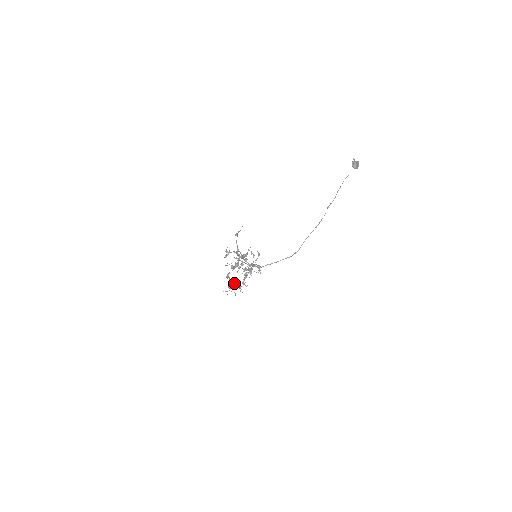
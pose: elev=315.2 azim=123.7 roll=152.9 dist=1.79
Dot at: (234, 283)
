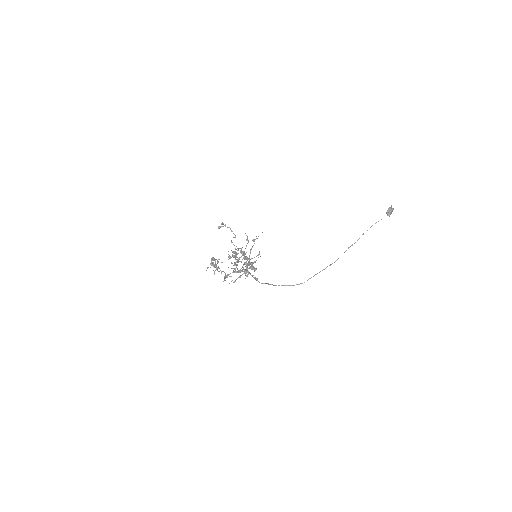
Dot at: (218, 262)
